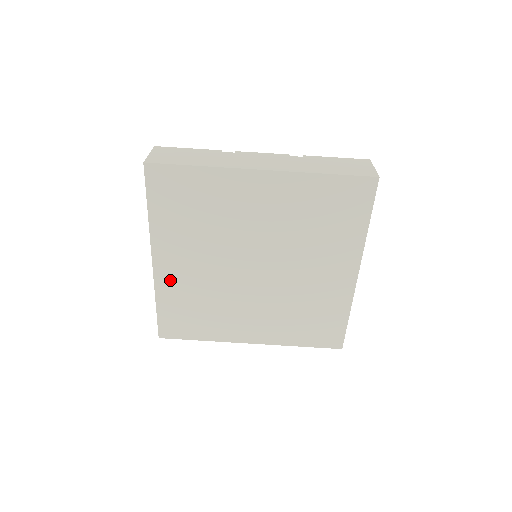
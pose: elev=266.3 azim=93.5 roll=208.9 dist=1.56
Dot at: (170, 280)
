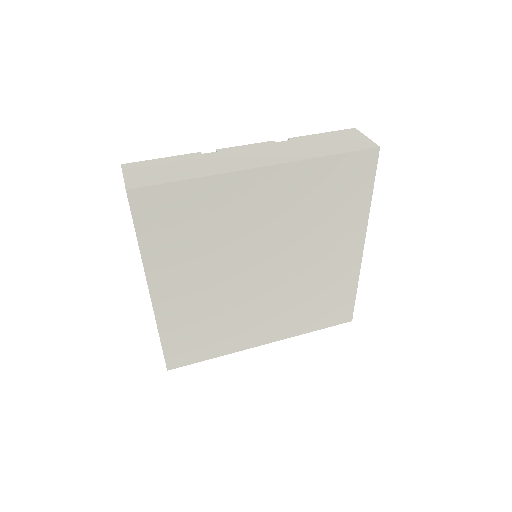
Dot at: (173, 309)
